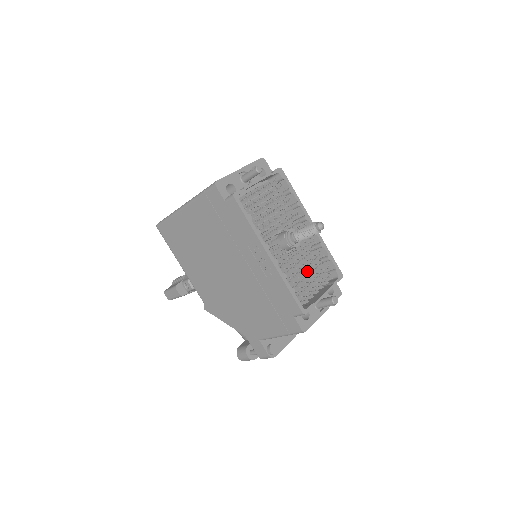
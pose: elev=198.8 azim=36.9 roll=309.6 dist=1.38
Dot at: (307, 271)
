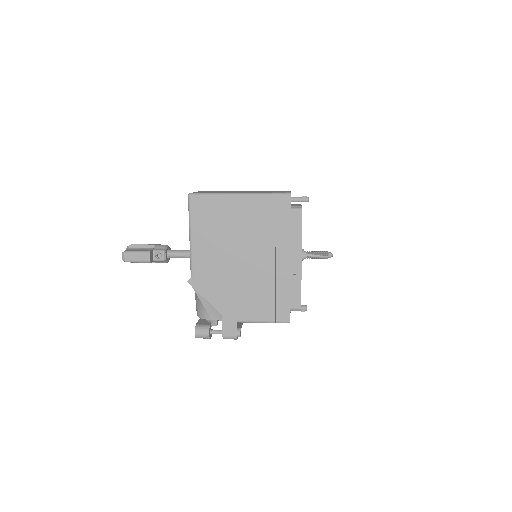
Dot at: occluded
